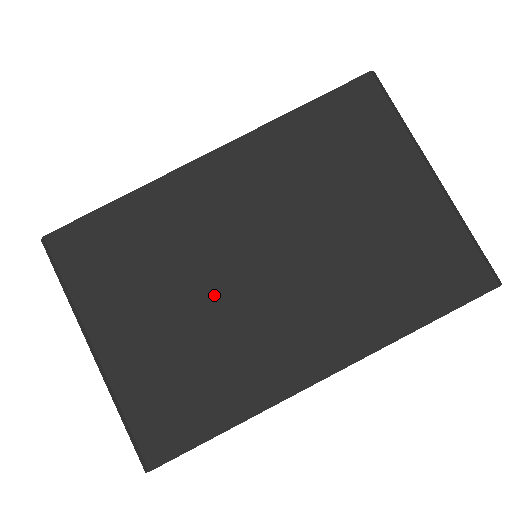
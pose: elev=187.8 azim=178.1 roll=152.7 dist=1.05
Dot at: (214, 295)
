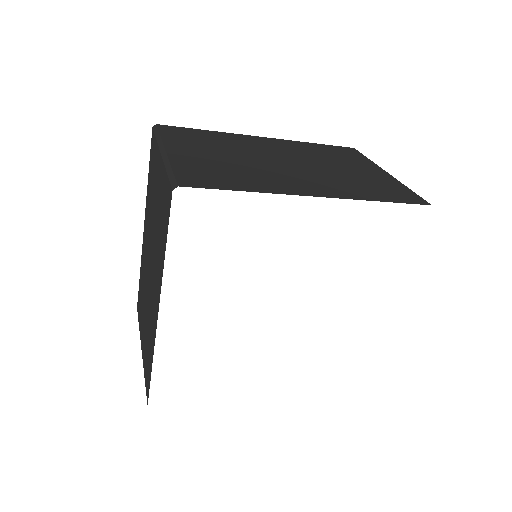
Dot at: (252, 160)
